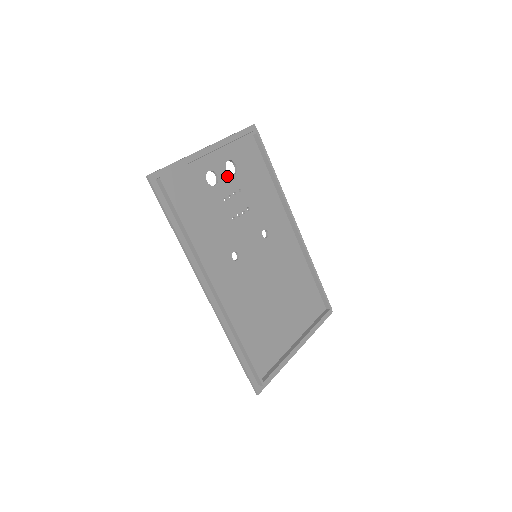
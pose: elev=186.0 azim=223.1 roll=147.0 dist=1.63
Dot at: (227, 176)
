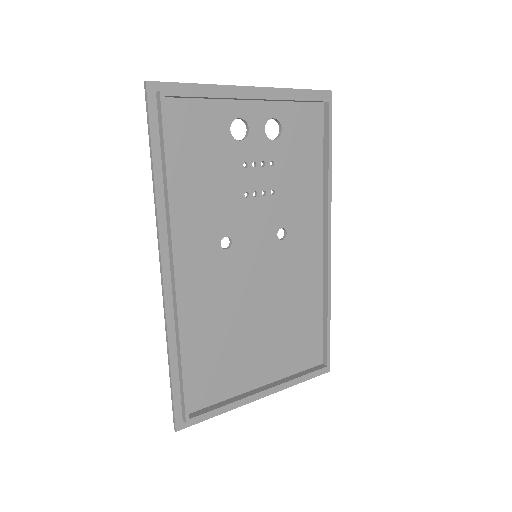
Dot at: (262, 137)
